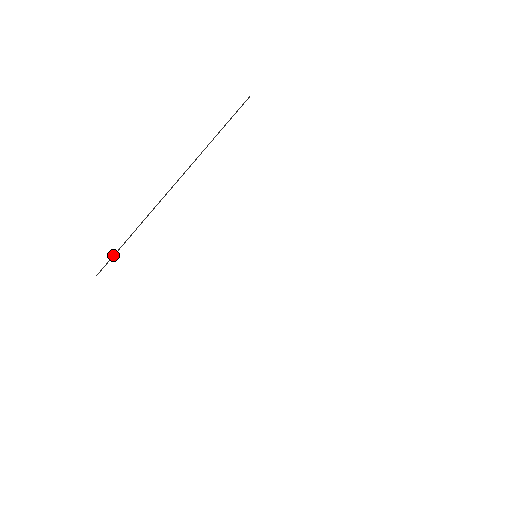
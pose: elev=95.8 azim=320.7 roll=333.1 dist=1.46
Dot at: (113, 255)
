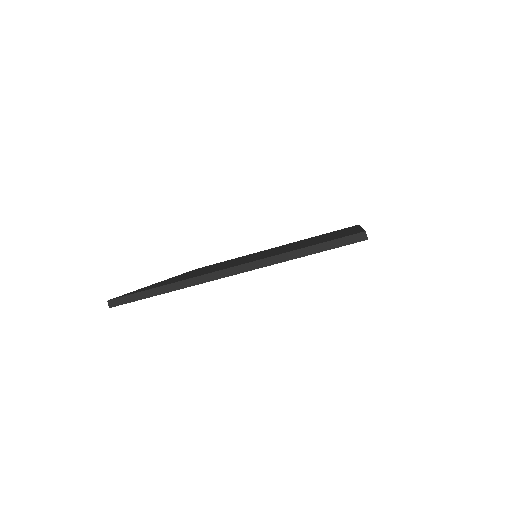
Dot at: (132, 295)
